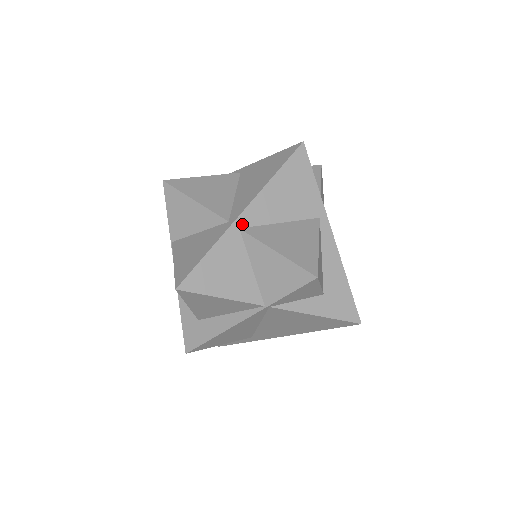
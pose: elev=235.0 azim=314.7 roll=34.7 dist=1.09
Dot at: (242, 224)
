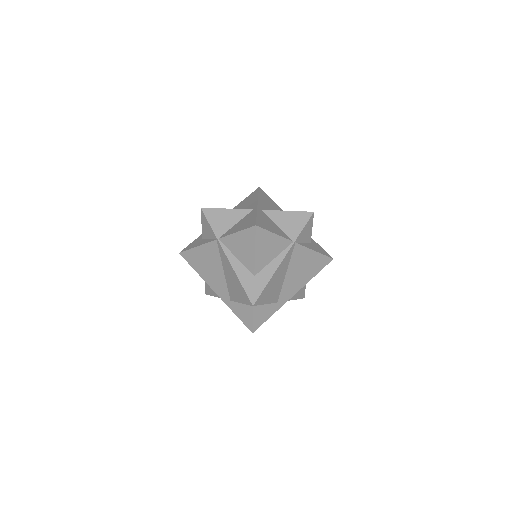
Dot at: (261, 209)
